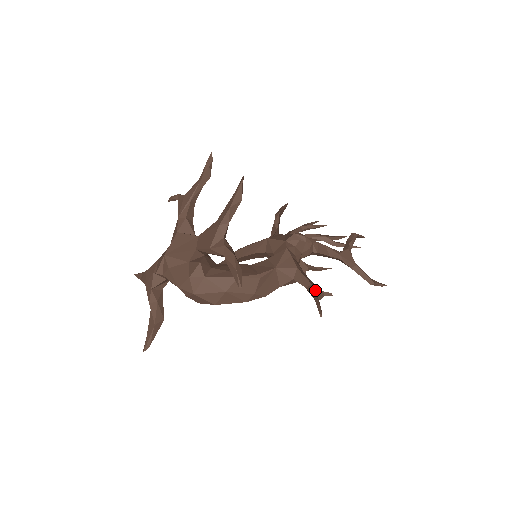
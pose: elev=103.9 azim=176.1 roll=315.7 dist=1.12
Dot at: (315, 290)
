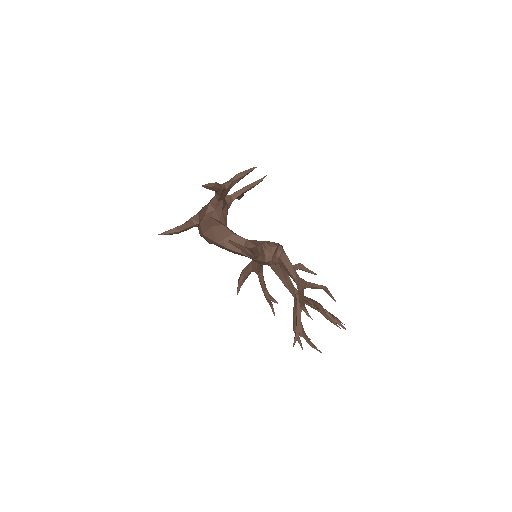
Dot at: (247, 248)
